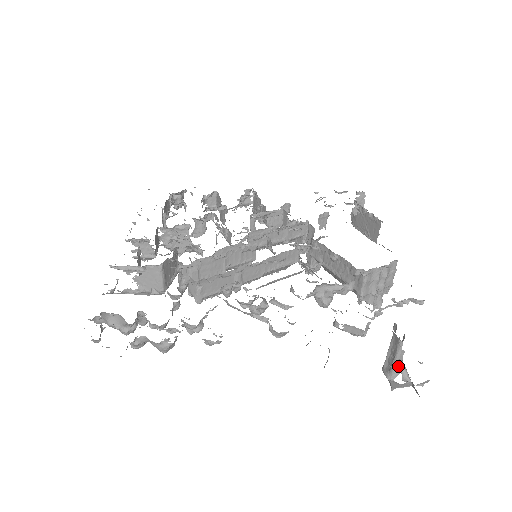
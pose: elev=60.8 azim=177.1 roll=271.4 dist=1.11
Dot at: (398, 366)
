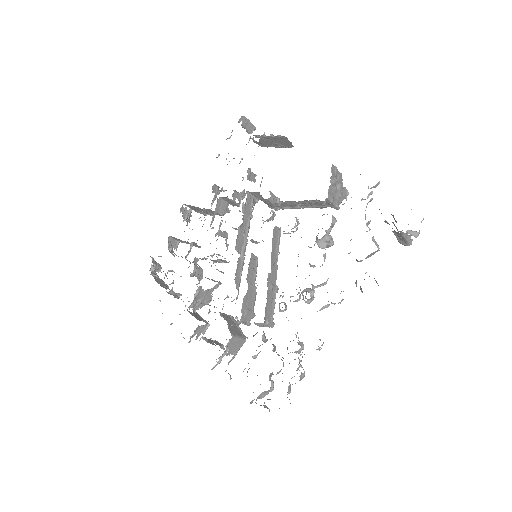
Dot at: (409, 238)
